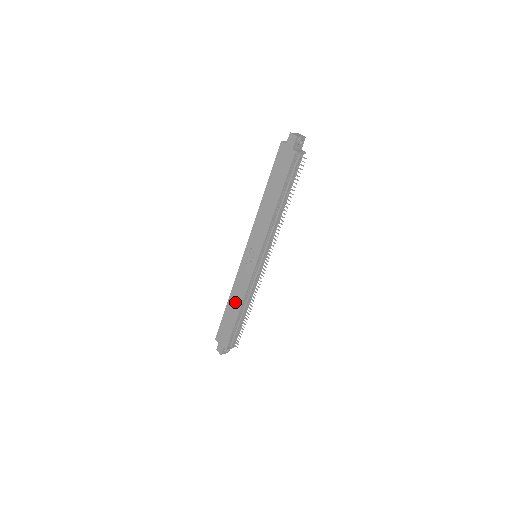
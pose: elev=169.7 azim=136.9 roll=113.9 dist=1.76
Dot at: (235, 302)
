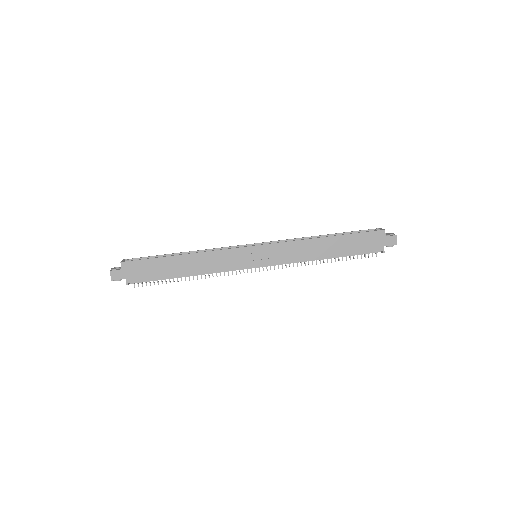
Dot at: (192, 265)
